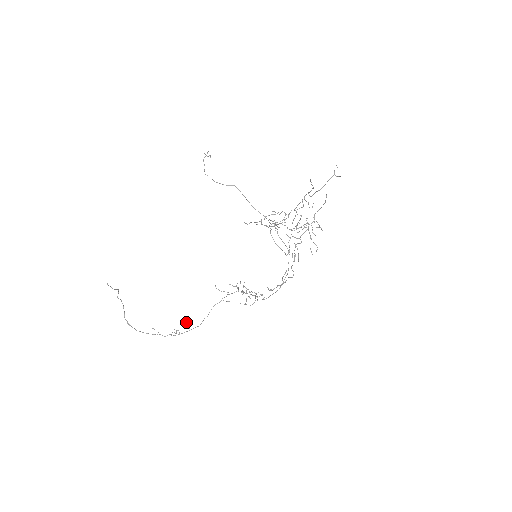
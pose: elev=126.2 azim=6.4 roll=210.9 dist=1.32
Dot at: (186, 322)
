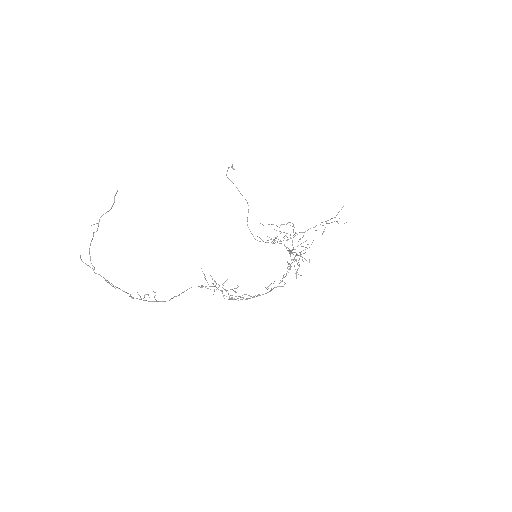
Dot at: occluded
